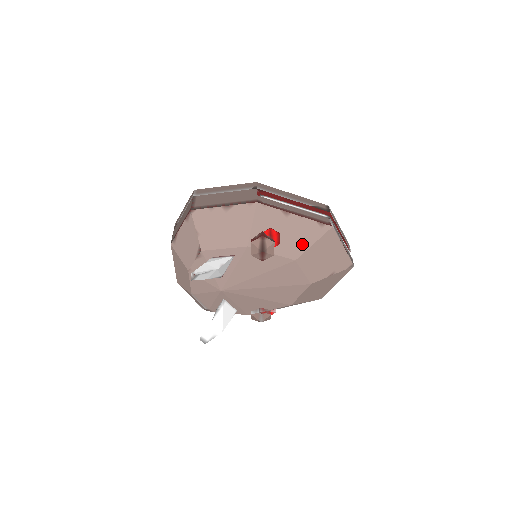
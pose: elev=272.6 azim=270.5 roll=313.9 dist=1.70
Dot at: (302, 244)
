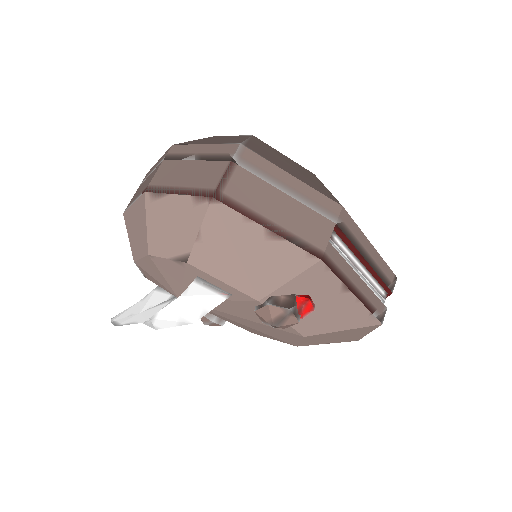
Dot at: (329, 326)
